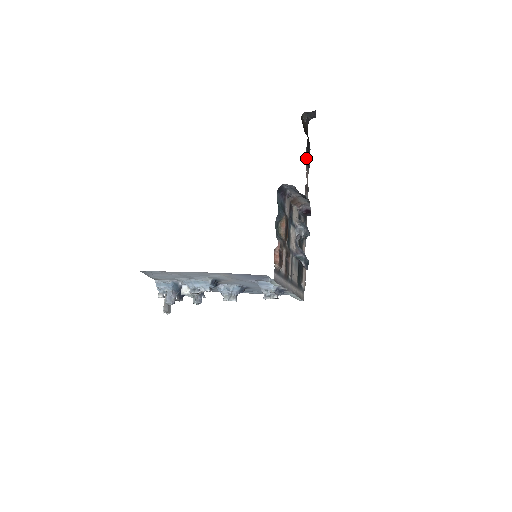
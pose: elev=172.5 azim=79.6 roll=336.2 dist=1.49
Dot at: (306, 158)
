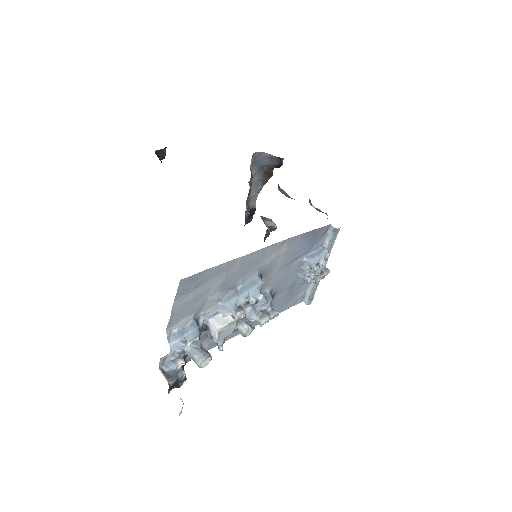
Dot at: occluded
